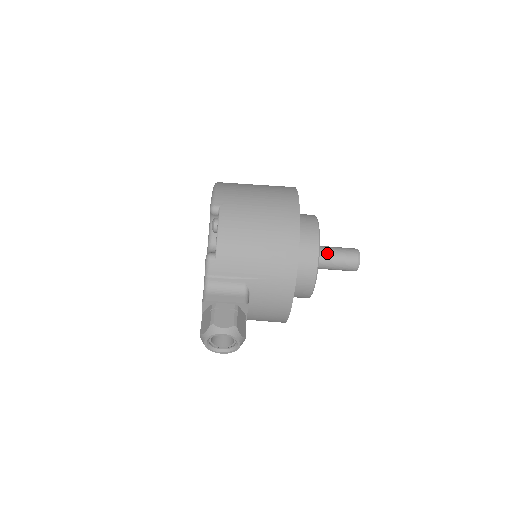
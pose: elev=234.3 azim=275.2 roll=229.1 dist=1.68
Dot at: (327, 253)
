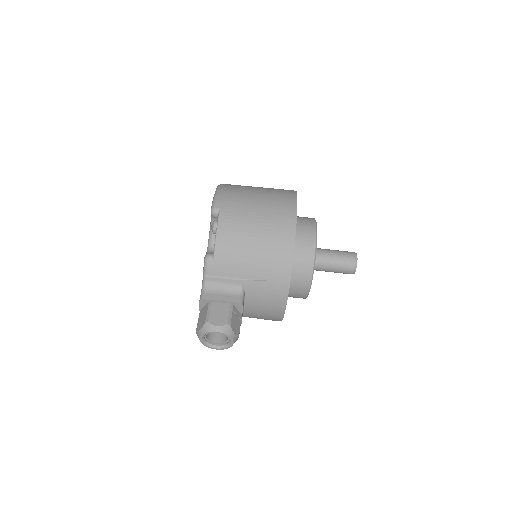
Dot at: (325, 256)
